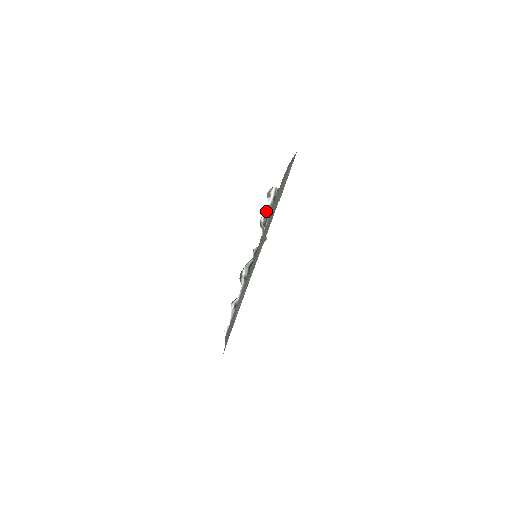
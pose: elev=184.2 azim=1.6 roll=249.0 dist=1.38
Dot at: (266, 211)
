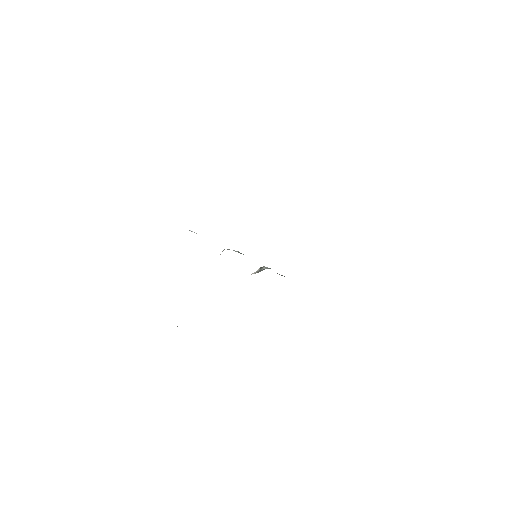
Dot at: occluded
